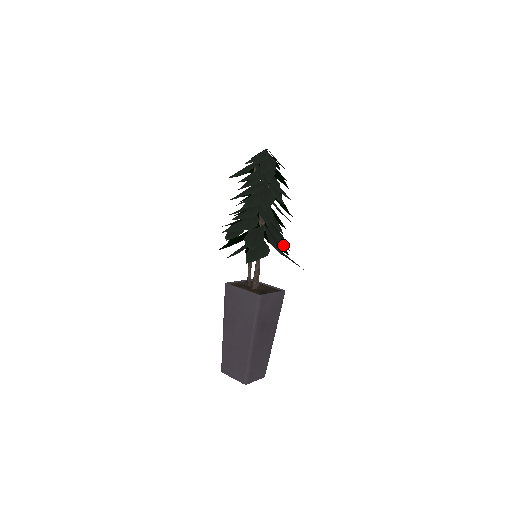
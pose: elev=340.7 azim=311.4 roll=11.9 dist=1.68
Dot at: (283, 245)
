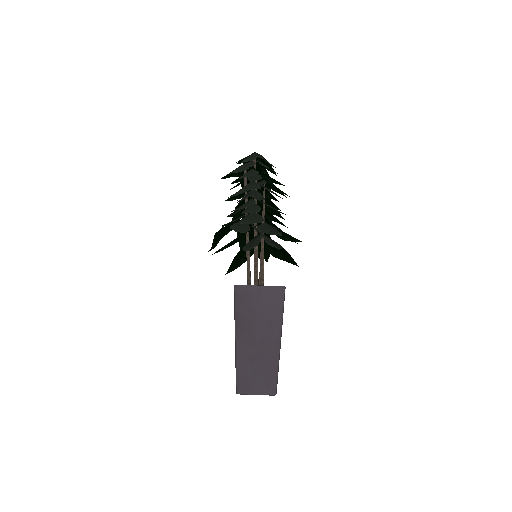
Dot at: occluded
